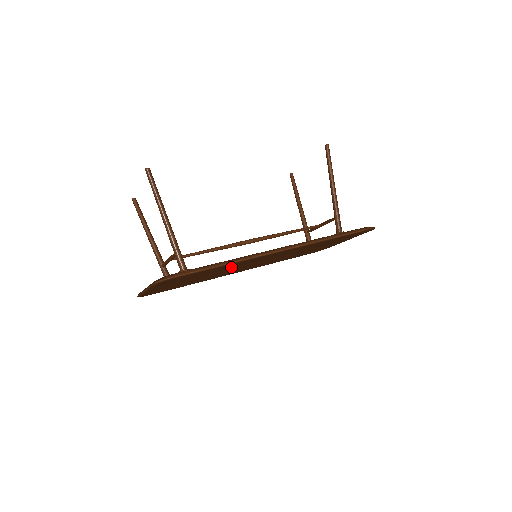
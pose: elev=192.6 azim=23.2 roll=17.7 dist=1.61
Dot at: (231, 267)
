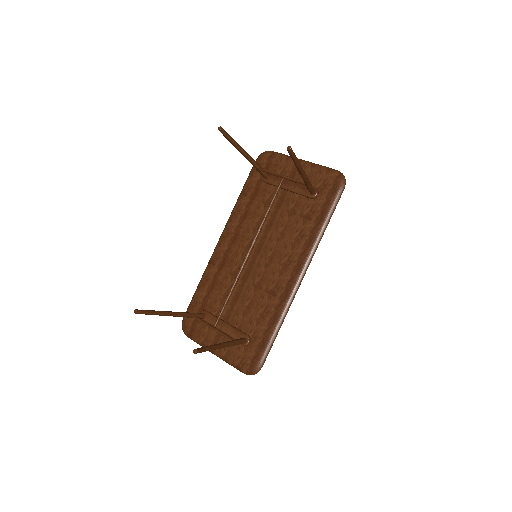
Dot at: (262, 300)
